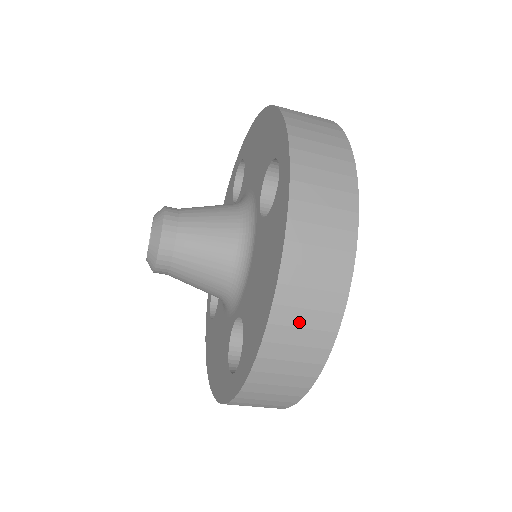
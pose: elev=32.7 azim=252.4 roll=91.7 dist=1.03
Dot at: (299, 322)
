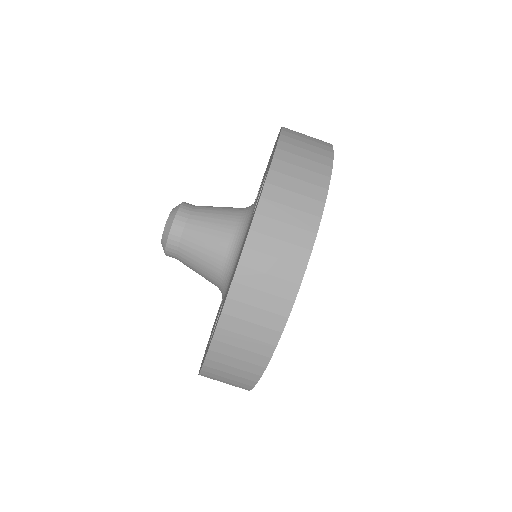
Dot at: (254, 301)
